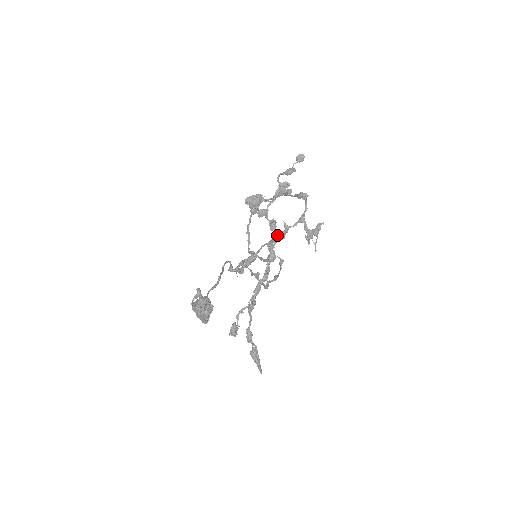
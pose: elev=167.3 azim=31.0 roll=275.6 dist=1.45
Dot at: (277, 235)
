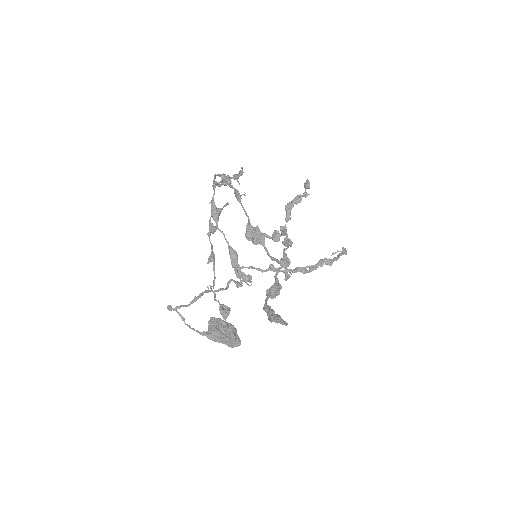
Dot at: (211, 214)
